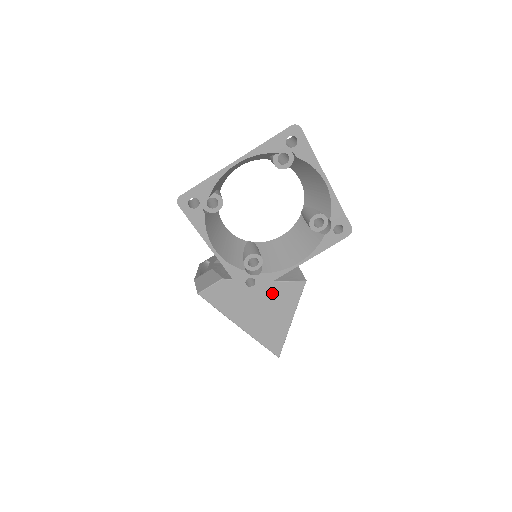
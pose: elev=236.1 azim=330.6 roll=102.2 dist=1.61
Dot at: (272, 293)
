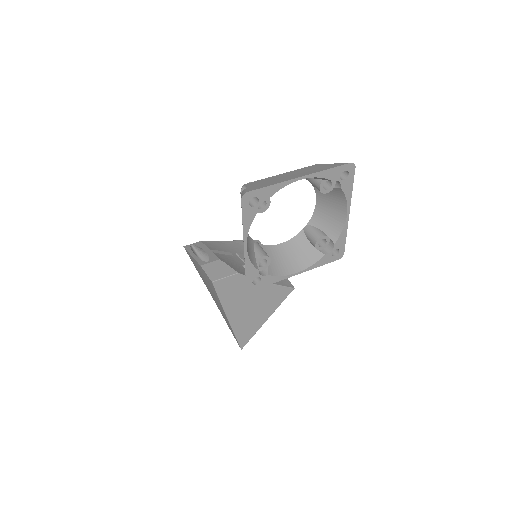
Dot at: (266, 293)
